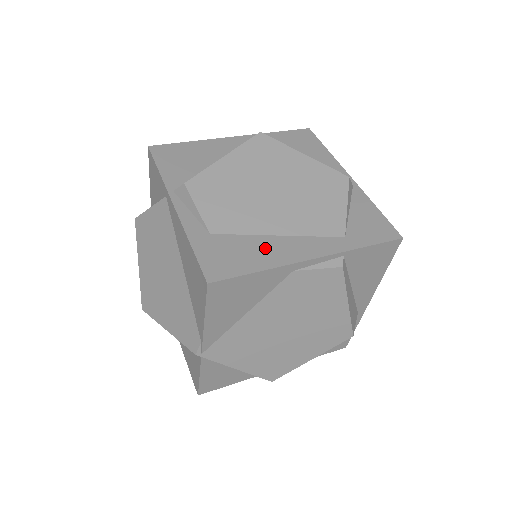
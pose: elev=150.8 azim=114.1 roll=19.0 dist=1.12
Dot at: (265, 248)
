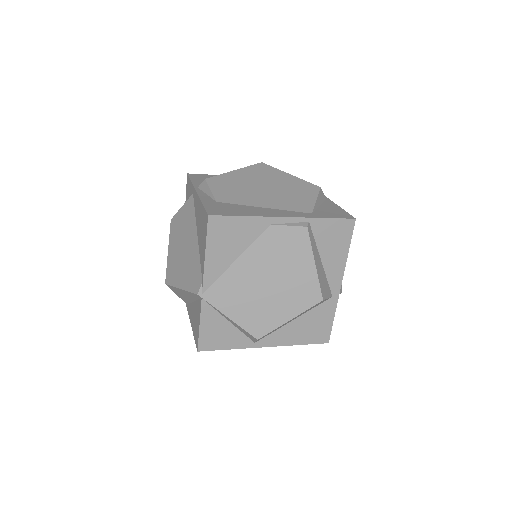
Dot at: (252, 210)
